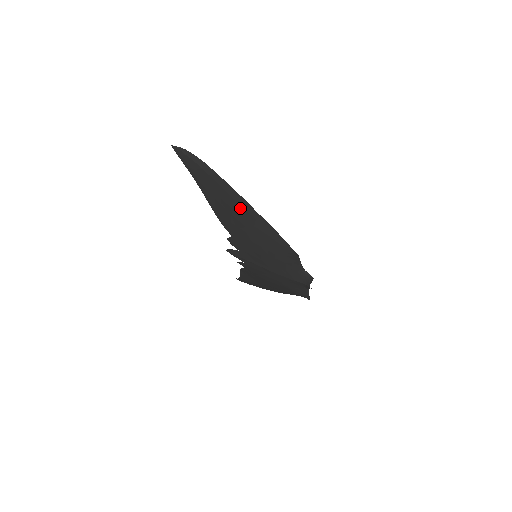
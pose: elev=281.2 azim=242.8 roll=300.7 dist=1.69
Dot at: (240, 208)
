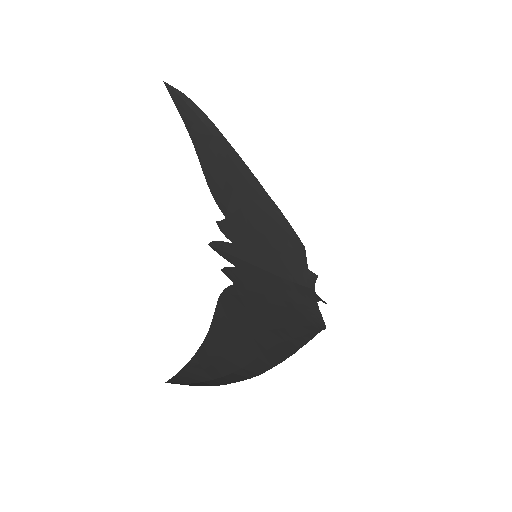
Dot at: (274, 342)
